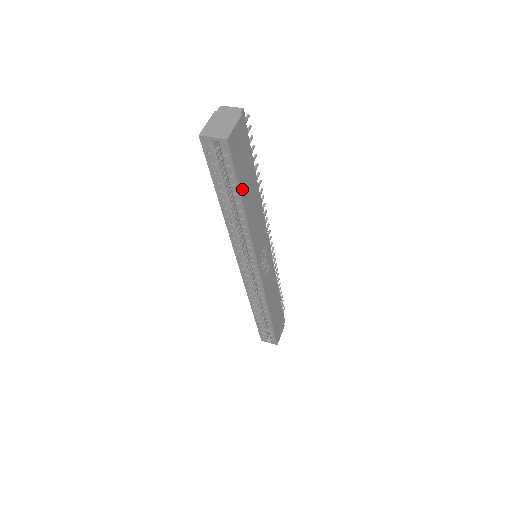
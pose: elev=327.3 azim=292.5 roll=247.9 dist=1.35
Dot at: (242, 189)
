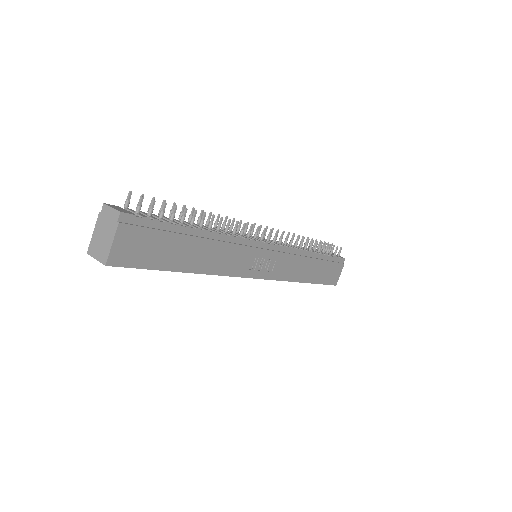
Dot at: (170, 265)
